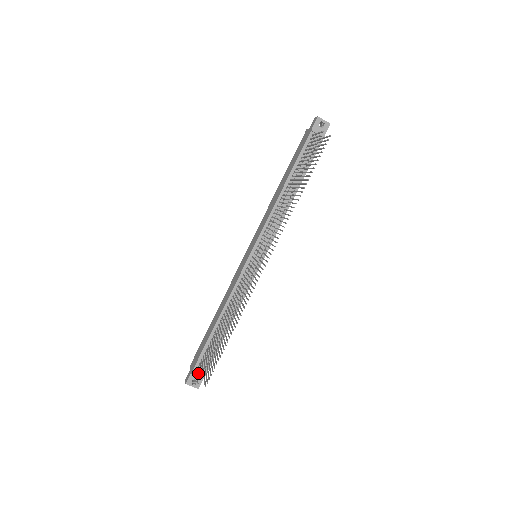
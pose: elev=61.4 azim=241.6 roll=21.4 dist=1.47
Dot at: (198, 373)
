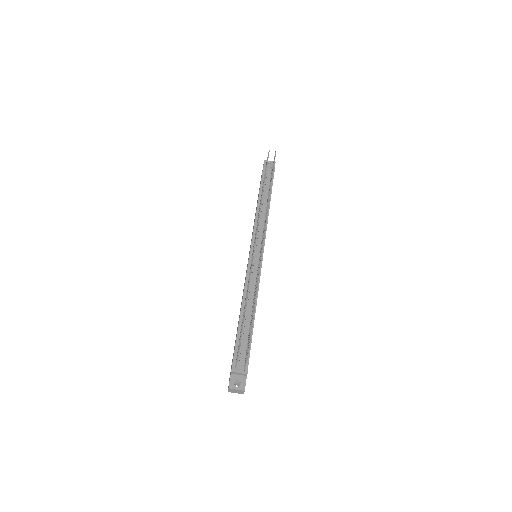
Dot at: (237, 356)
